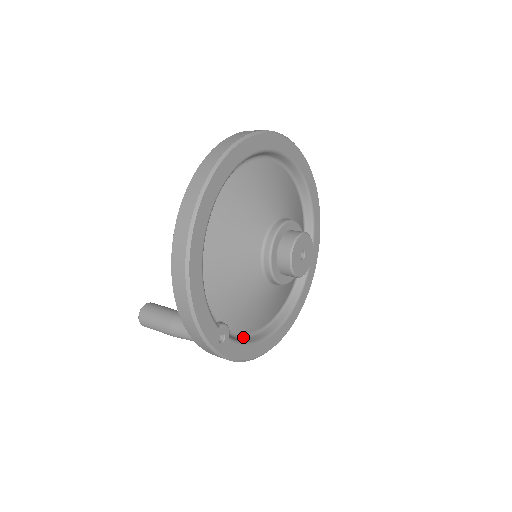
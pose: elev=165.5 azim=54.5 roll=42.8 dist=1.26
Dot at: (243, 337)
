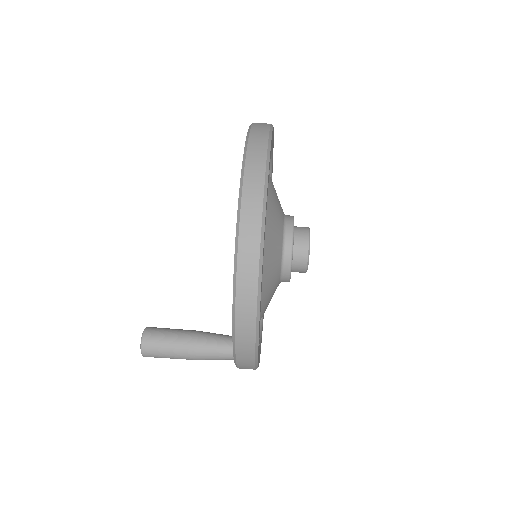
Dot at: occluded
